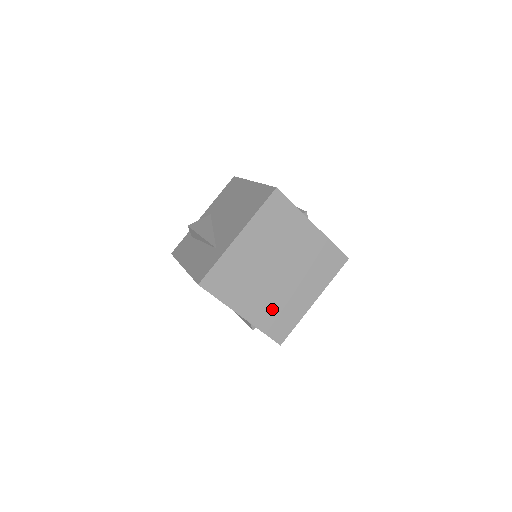
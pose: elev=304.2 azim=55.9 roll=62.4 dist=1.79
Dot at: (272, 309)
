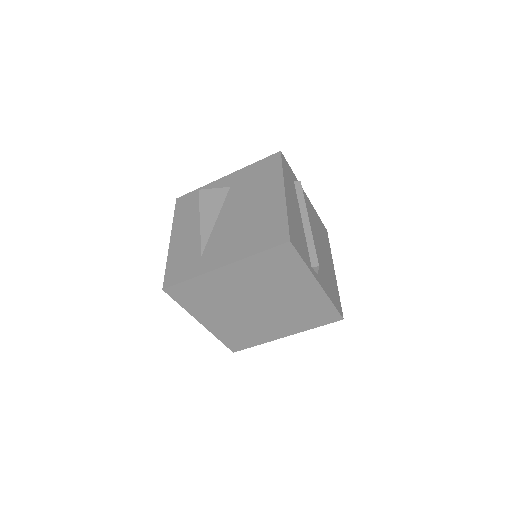
Dot at: (236, 328)
